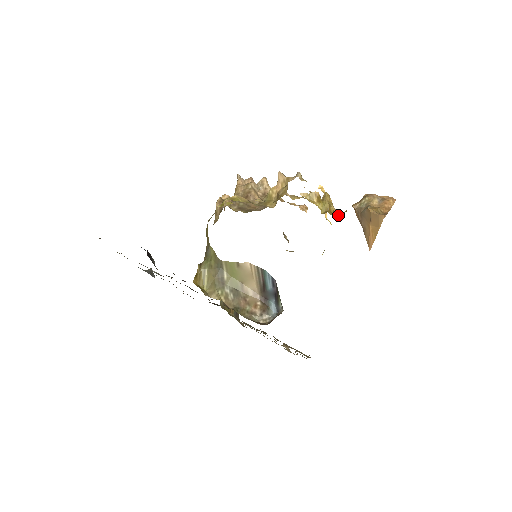
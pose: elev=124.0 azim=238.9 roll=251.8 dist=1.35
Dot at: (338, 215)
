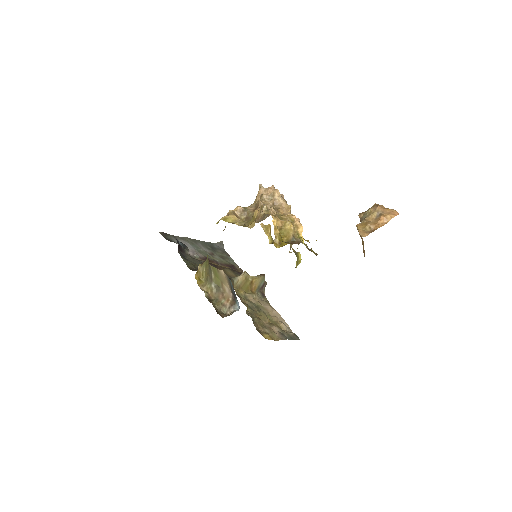
Dot at: (280, 246)
